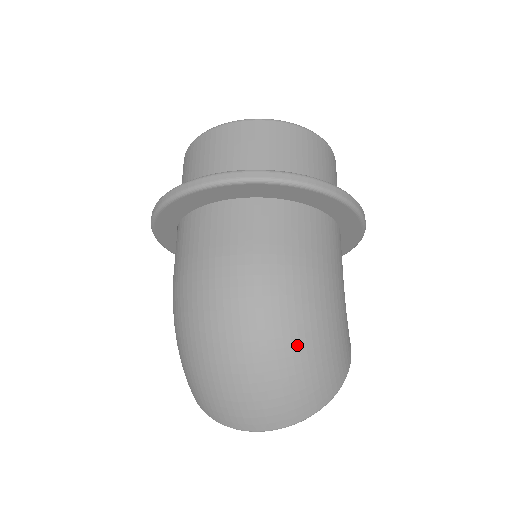
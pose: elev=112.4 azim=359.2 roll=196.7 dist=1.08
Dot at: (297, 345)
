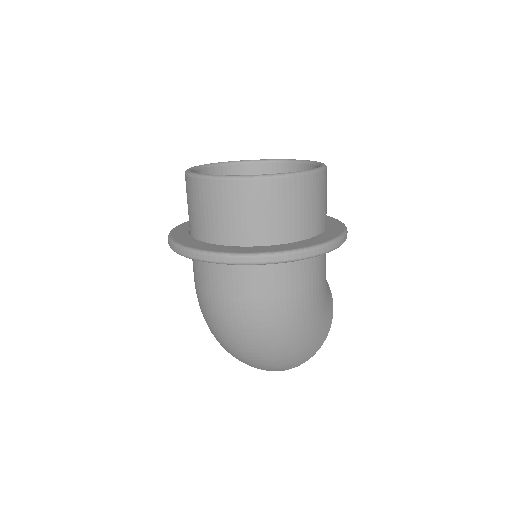
Dot at: (278, 350)
